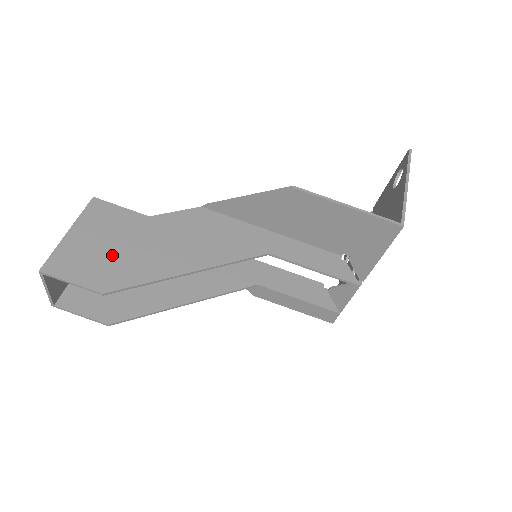
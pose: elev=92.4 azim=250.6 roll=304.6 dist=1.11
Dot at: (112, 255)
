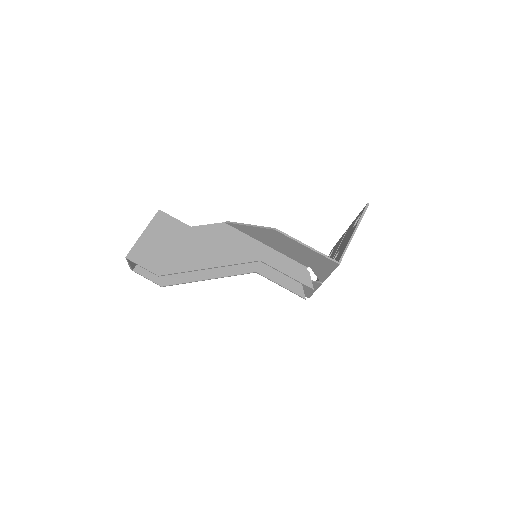
Dot at: (166, 251)
